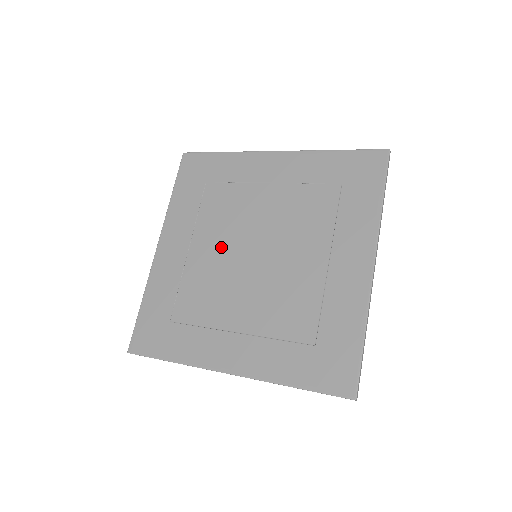
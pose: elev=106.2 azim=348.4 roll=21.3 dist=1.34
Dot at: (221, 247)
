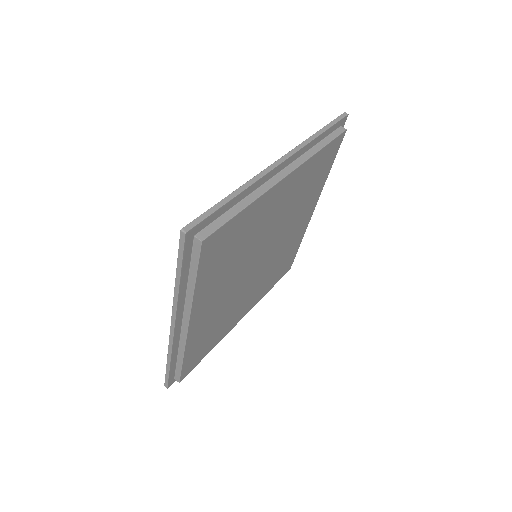
Dot at: occluded
